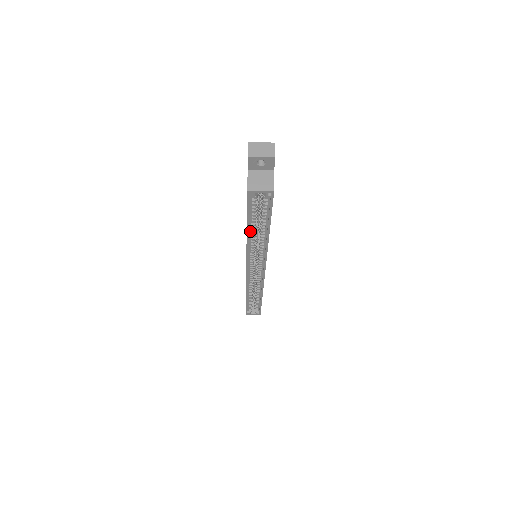
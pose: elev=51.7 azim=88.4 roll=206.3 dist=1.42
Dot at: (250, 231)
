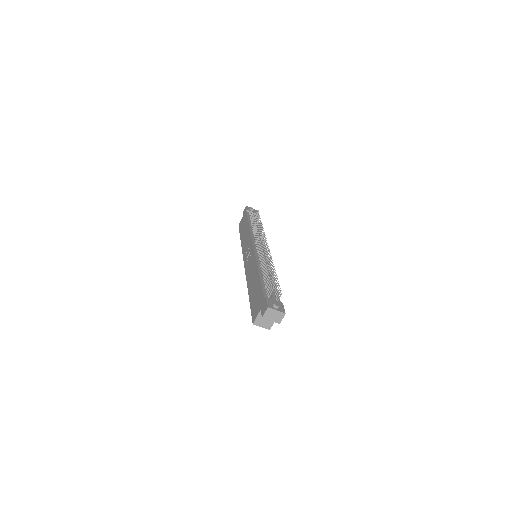
Dot at: occluded
